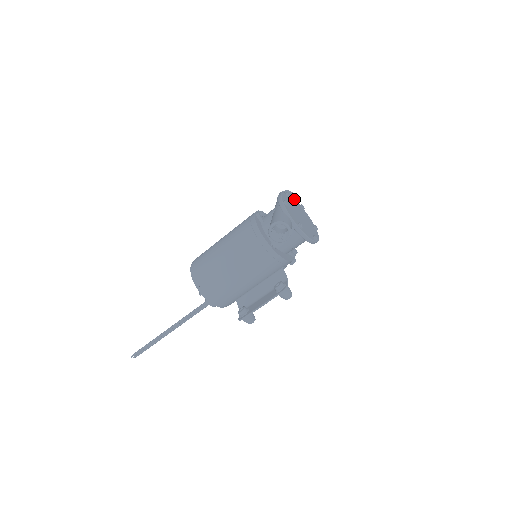
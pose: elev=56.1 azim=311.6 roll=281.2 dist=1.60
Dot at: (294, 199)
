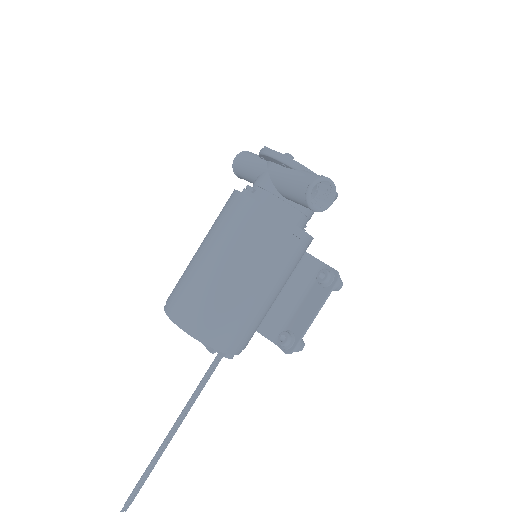
Dot at: occluded
